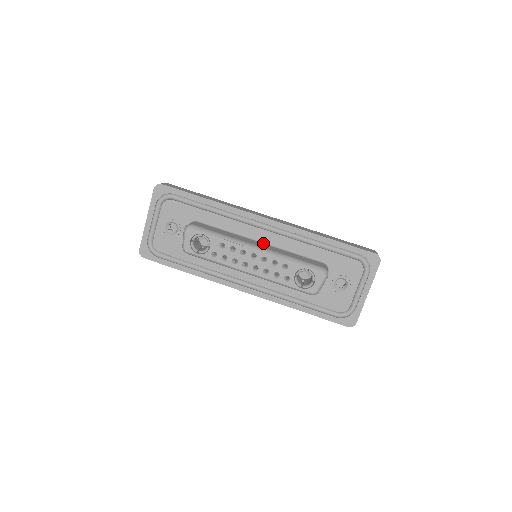
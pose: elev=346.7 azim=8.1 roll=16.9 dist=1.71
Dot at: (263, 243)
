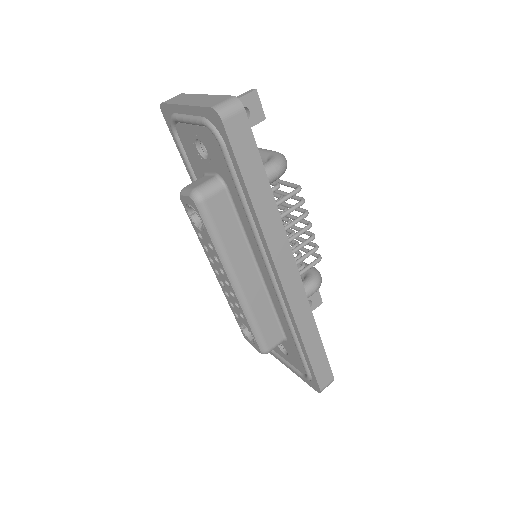
Dot at: (260, 276)
